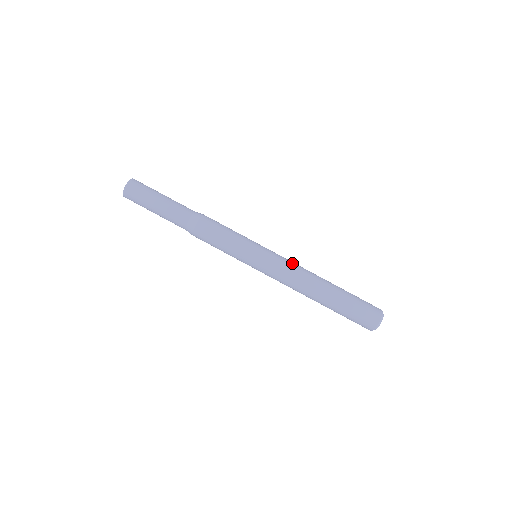
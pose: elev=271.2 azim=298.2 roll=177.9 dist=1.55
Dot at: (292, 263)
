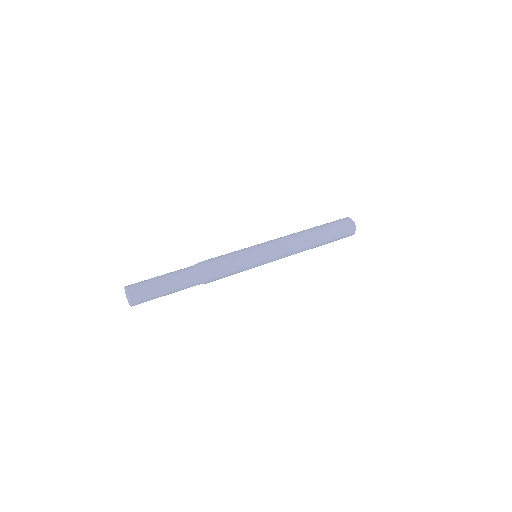
Dot at: (279, 238)
